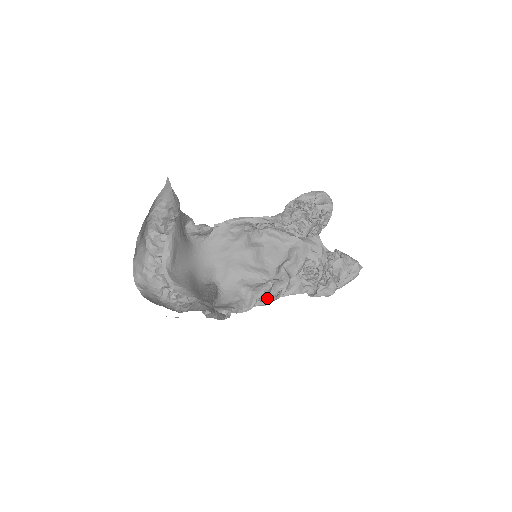
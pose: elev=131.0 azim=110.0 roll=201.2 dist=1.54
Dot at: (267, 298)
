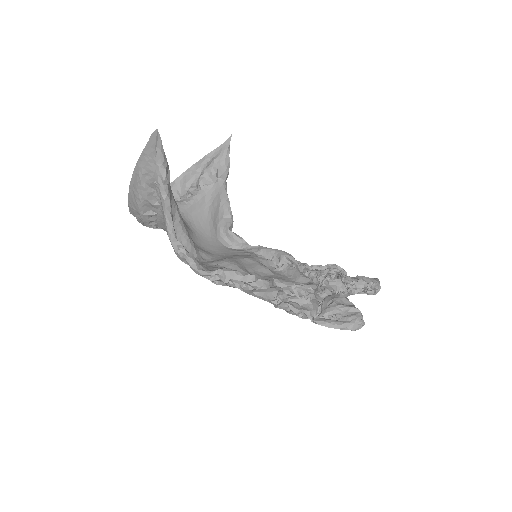
Dot at: (231, 286)
